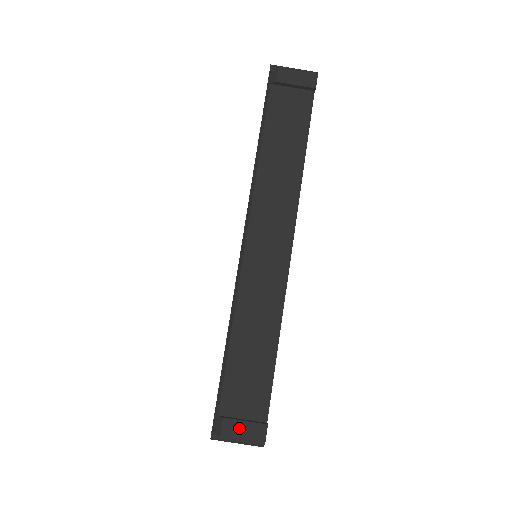
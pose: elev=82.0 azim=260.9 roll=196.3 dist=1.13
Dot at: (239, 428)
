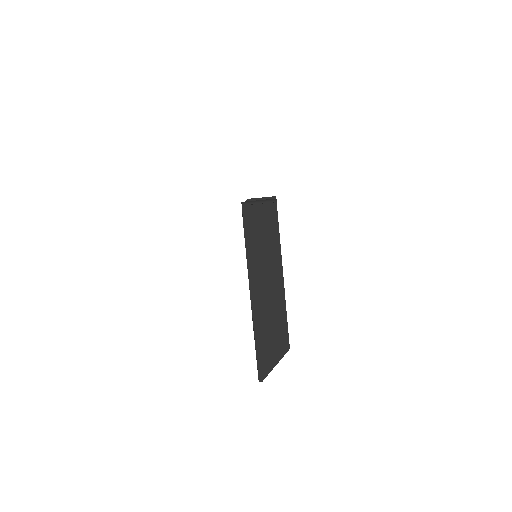
Dot at: occluded
